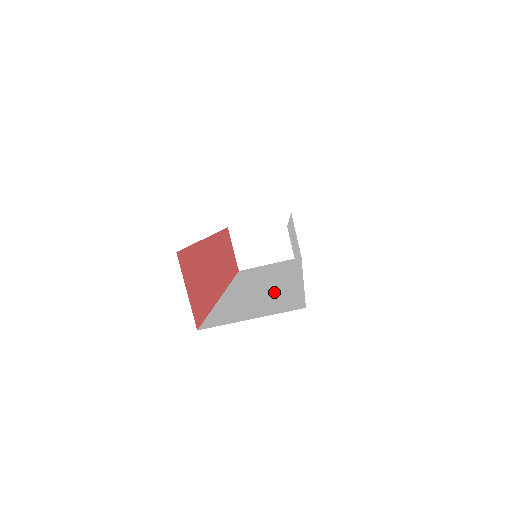
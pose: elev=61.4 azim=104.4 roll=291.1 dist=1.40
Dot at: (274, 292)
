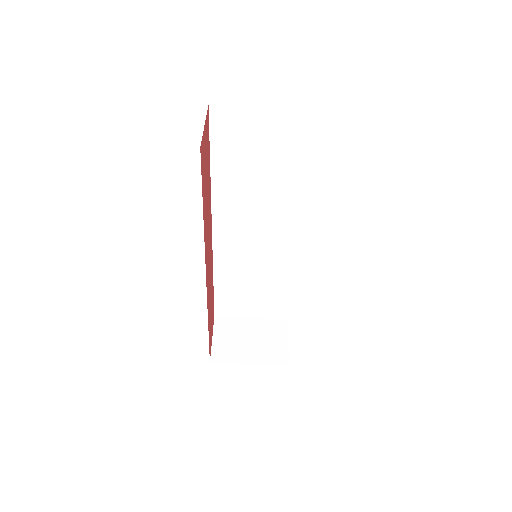
Dot at: occluded
